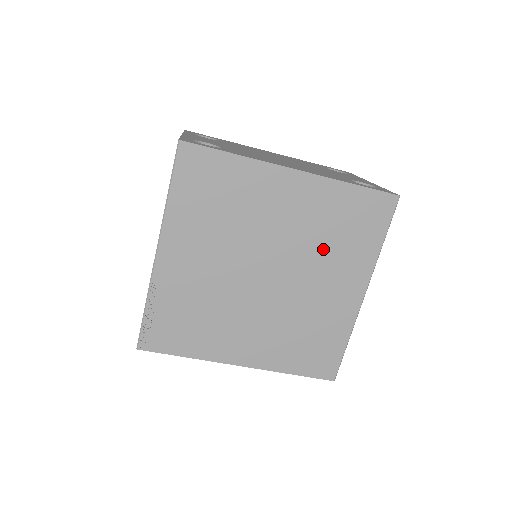
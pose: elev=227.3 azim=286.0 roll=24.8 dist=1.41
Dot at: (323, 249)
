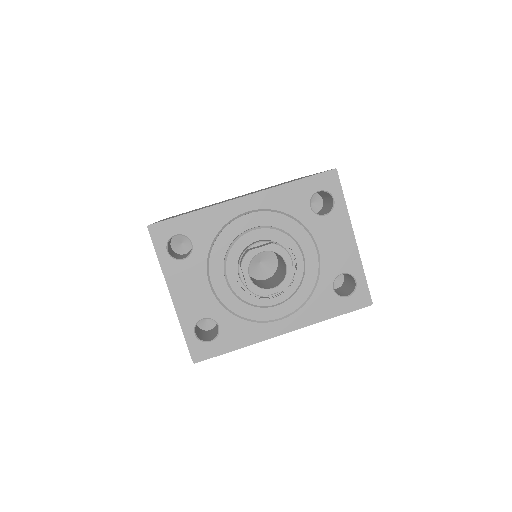
Dot at: occluded
